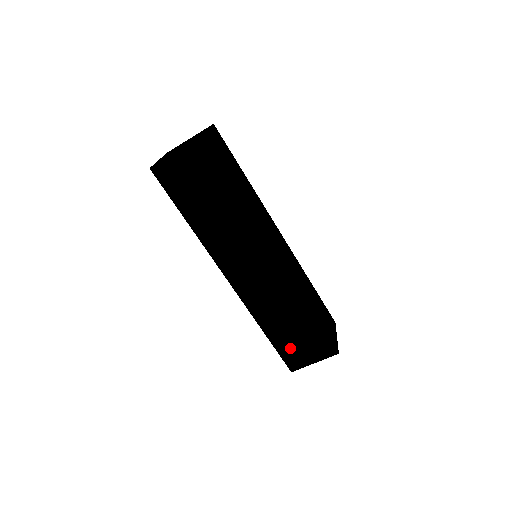
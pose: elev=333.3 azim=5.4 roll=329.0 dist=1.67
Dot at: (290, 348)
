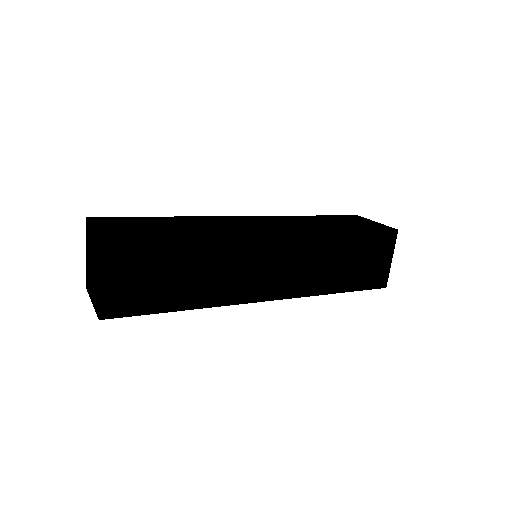
Dot at: (365, 276)
